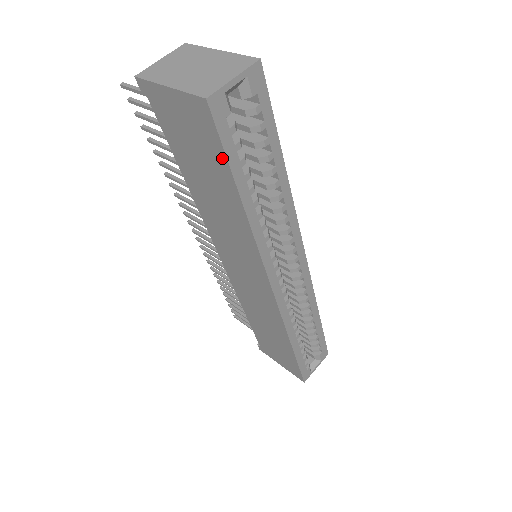
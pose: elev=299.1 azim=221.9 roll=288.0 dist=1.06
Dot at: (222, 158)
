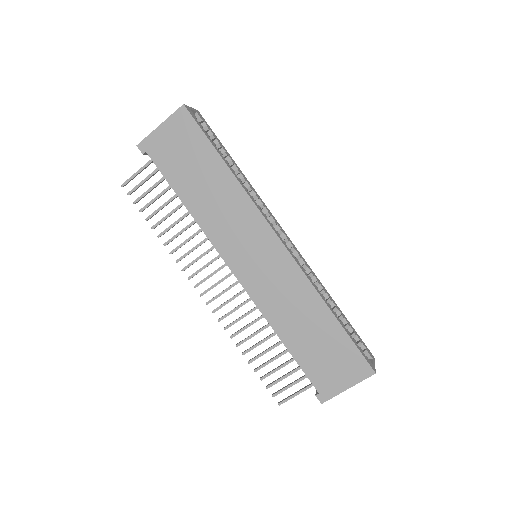
Dot at: (203, 139)
